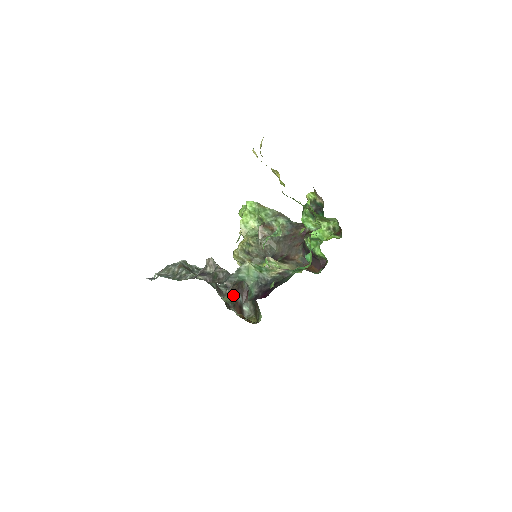
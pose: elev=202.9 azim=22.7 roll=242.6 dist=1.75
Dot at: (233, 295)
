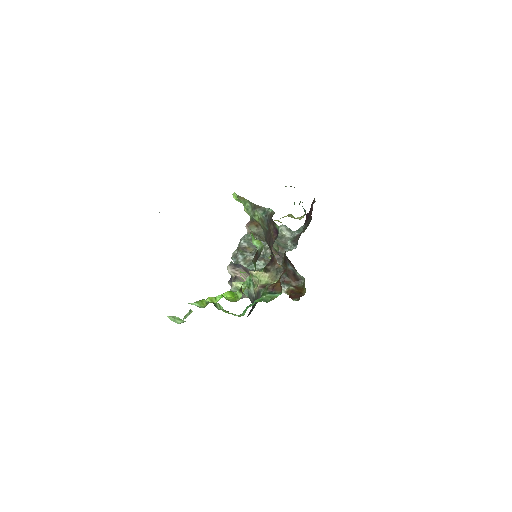
Dot at: (285, 264)
